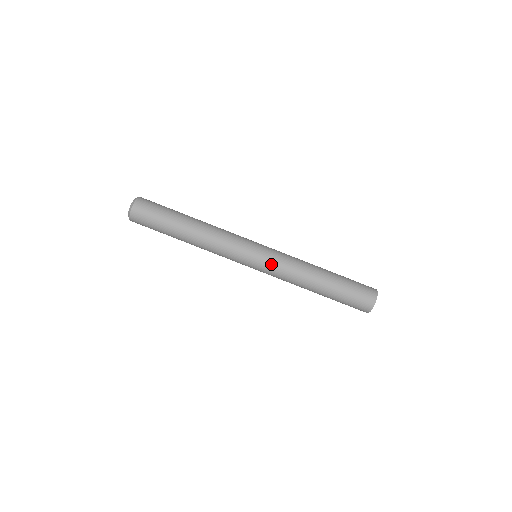
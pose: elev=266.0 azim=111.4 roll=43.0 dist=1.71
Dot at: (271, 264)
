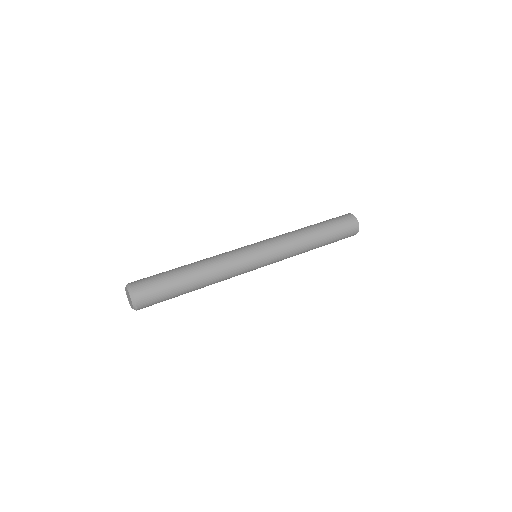
Dot at: occluded
